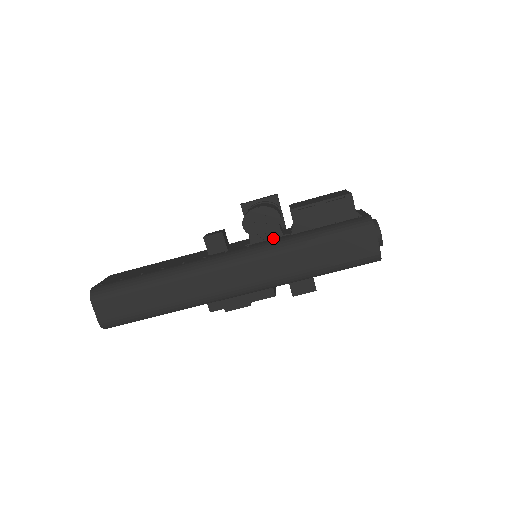
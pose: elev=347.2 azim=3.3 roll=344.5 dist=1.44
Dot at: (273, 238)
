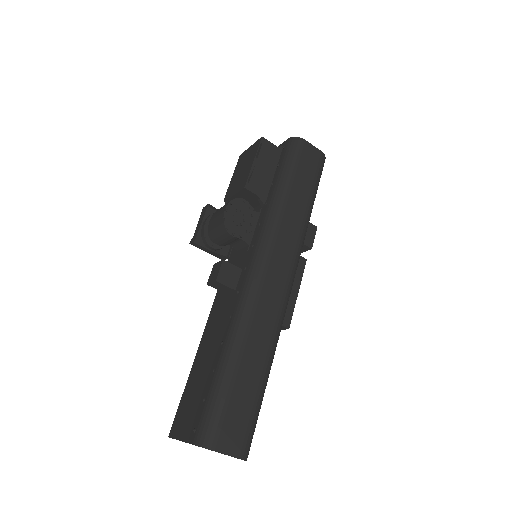
Dot at: (256, 223)
